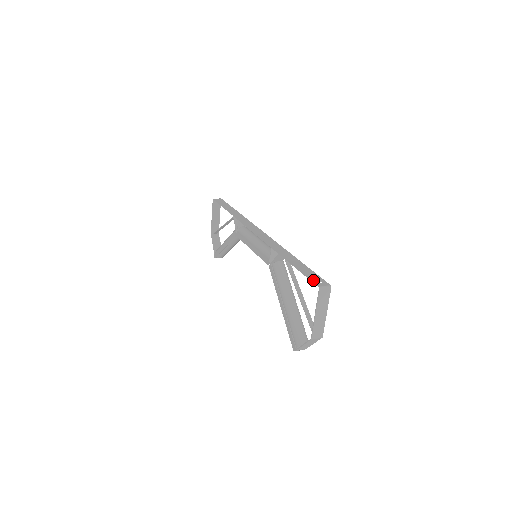
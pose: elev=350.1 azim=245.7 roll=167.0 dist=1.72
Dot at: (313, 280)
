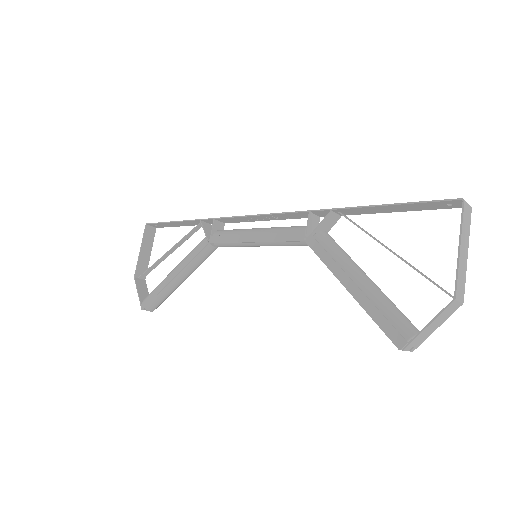
Dot at: (438, 200)
